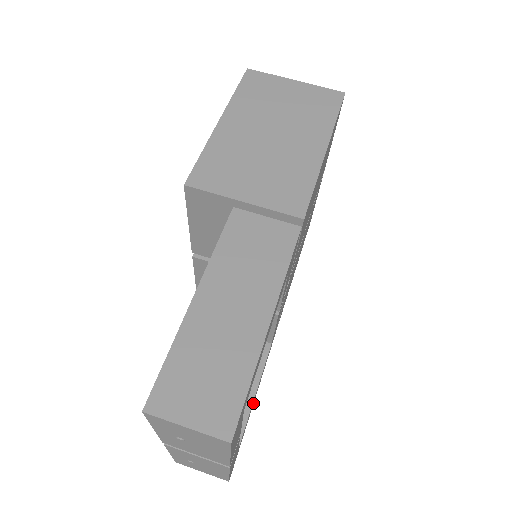
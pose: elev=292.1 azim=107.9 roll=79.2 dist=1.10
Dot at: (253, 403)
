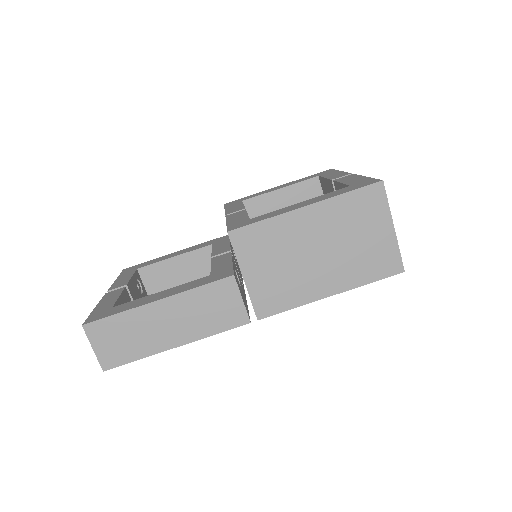
Dot at: occluded
